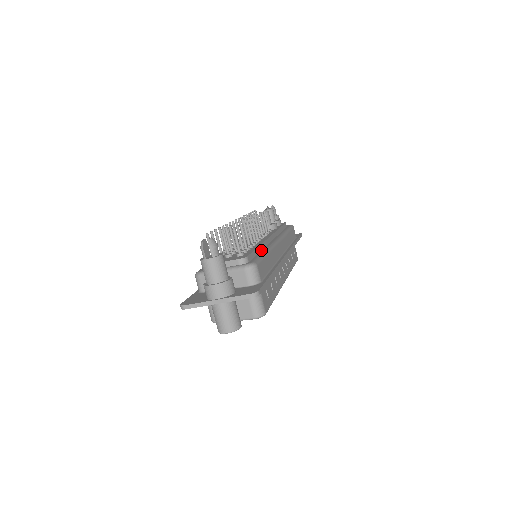
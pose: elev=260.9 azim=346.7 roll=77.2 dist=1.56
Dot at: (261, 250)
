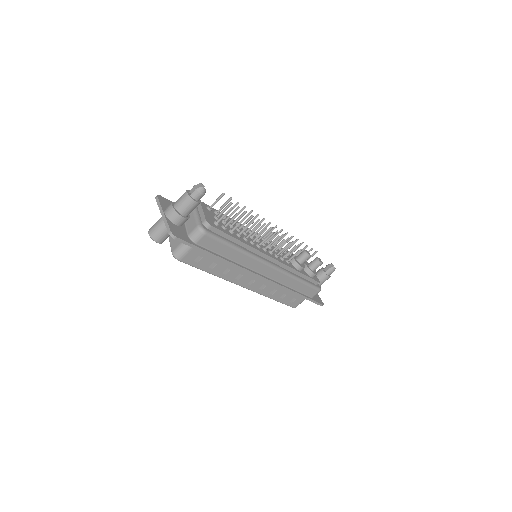
Dot at: (241, 245)
